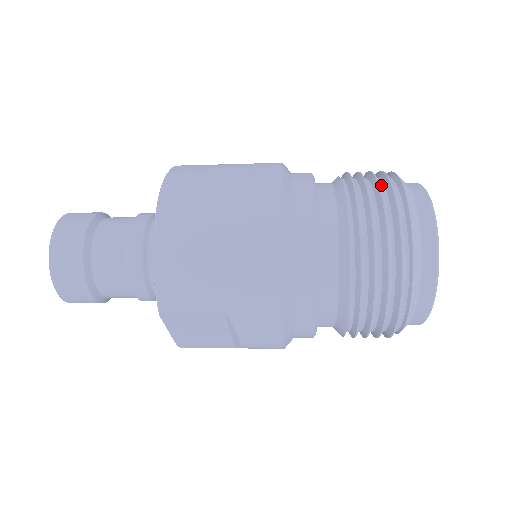
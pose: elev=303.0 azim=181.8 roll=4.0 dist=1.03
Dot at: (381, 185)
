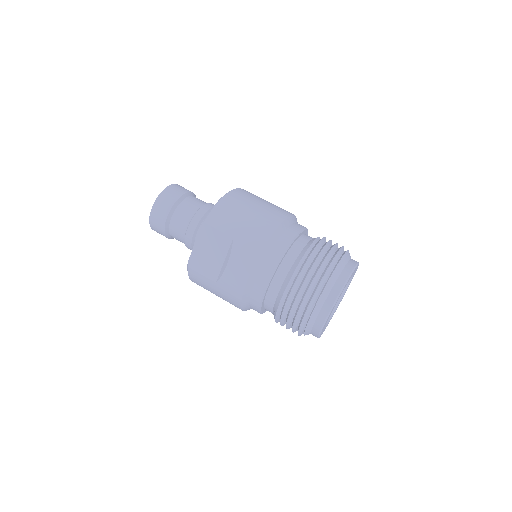
Dot at: occluded
